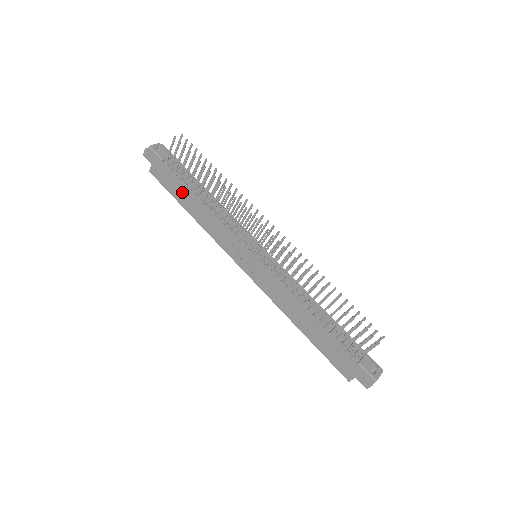
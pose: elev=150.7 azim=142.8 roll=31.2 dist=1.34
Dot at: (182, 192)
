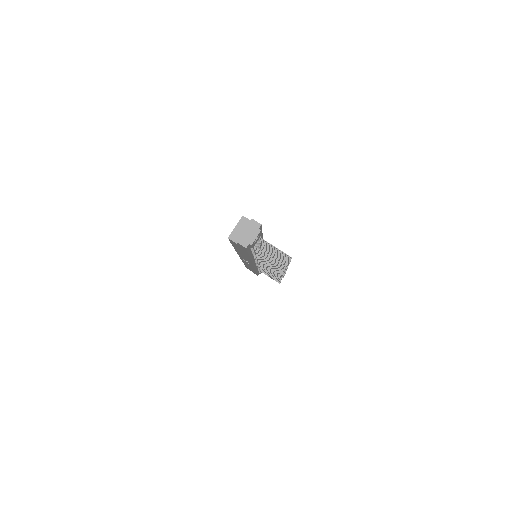
Dot at: (245, 254)
